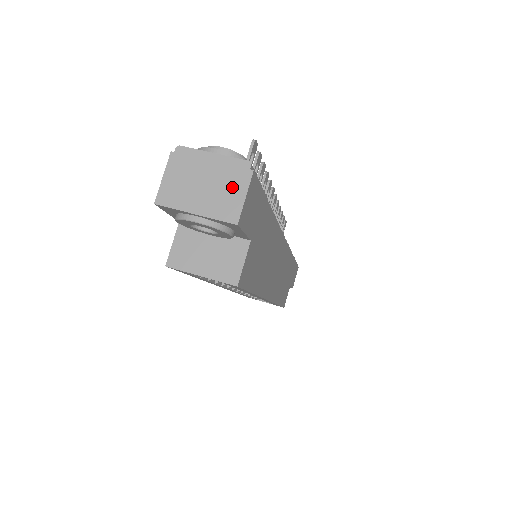
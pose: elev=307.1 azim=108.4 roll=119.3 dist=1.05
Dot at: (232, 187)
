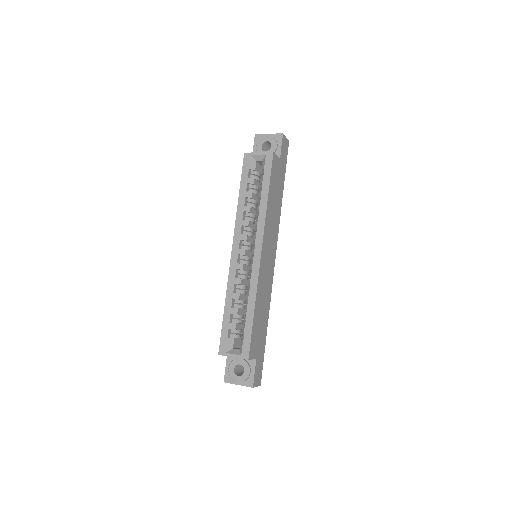
Dot at: occluded
